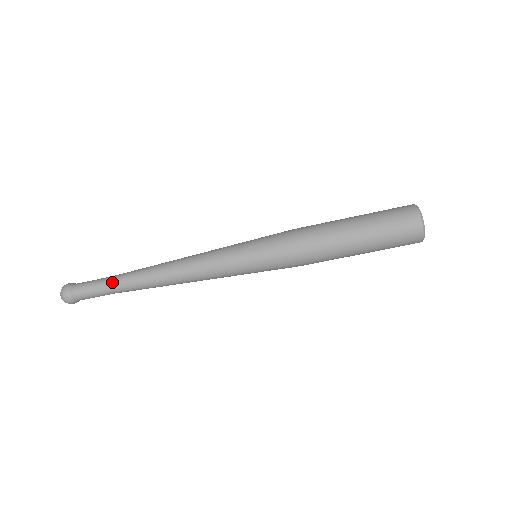
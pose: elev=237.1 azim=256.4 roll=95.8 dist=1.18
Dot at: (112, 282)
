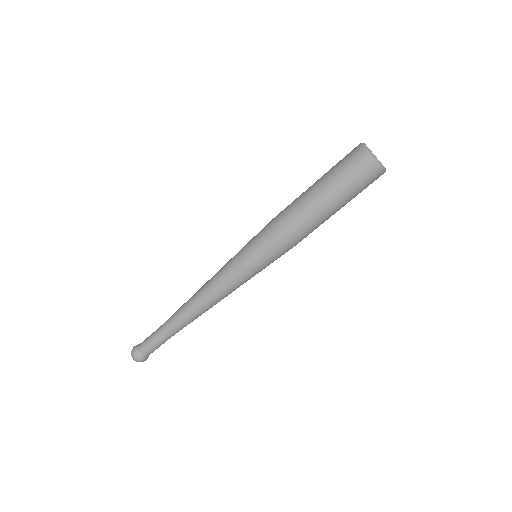
Dot at: (161, 327)
